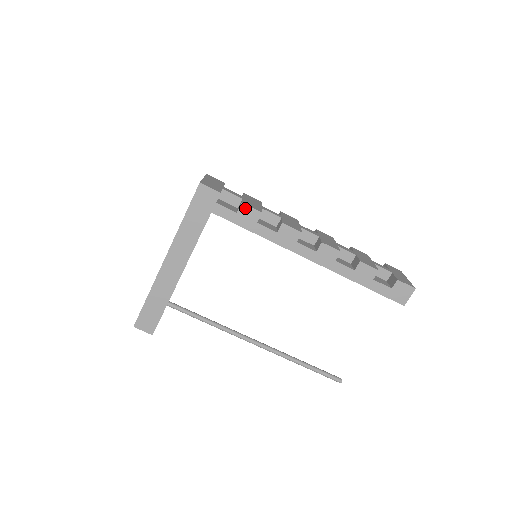
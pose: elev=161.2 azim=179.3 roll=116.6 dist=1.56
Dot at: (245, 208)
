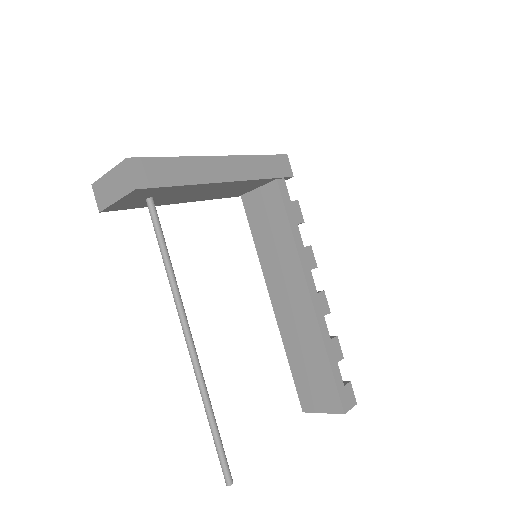
Dot at: (297, 206)
